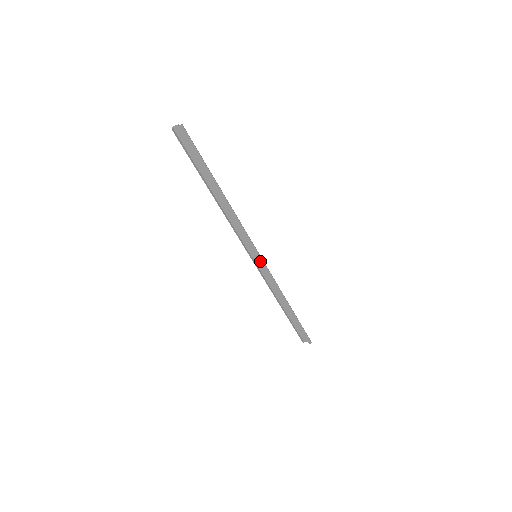
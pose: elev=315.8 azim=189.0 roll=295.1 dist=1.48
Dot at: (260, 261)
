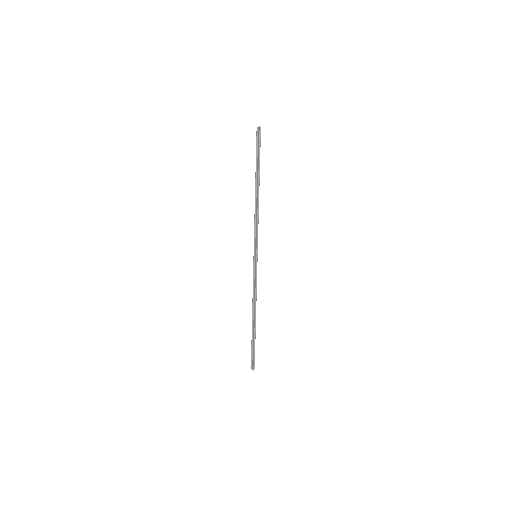
Dot at: (255, 261)
